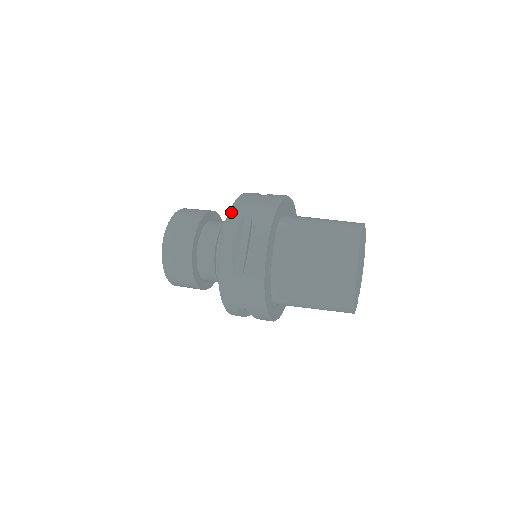
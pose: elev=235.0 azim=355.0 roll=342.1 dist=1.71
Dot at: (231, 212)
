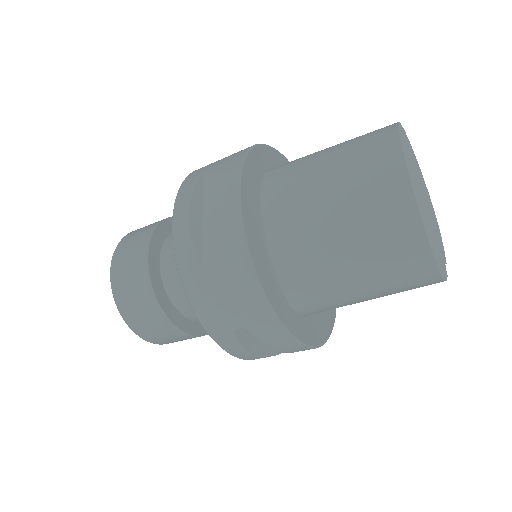
Dot at: (185, 180)
